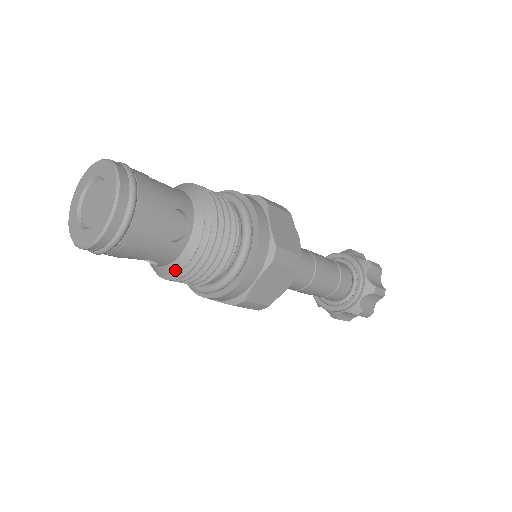
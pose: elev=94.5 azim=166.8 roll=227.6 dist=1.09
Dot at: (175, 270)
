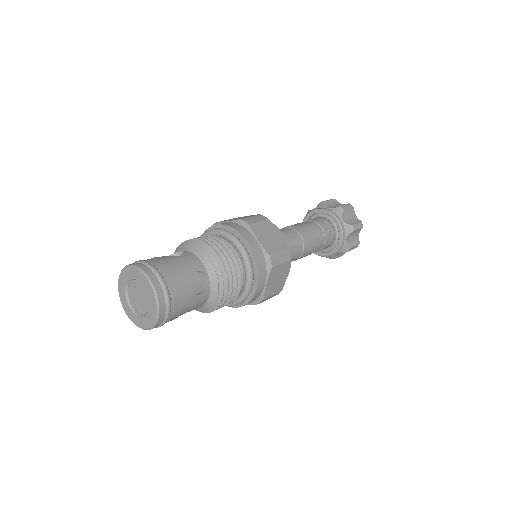
Dot at: (209, 307)
